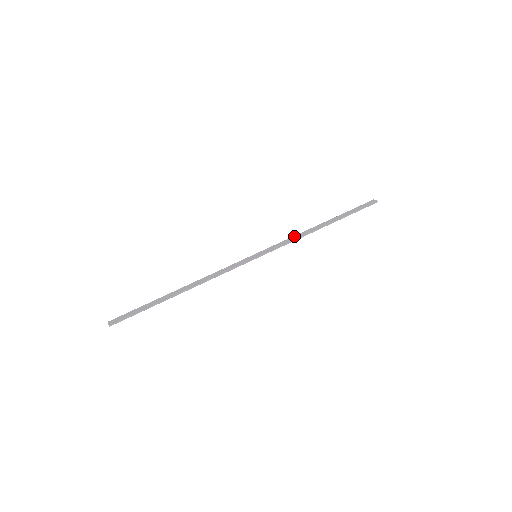
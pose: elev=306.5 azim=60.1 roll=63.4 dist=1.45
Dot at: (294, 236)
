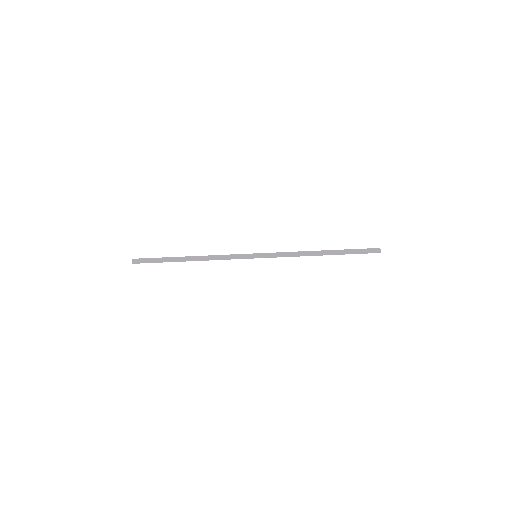
Dot at: (294, 252)
